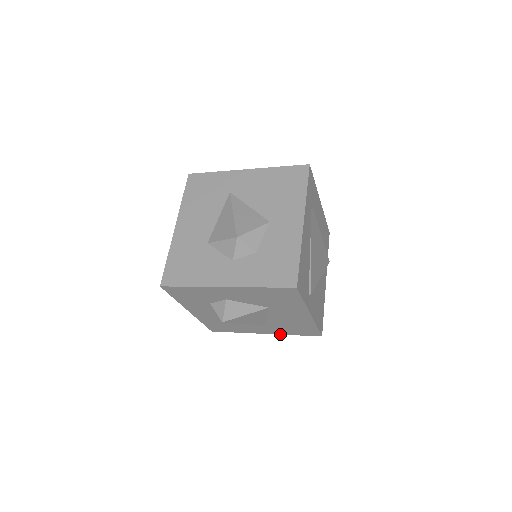
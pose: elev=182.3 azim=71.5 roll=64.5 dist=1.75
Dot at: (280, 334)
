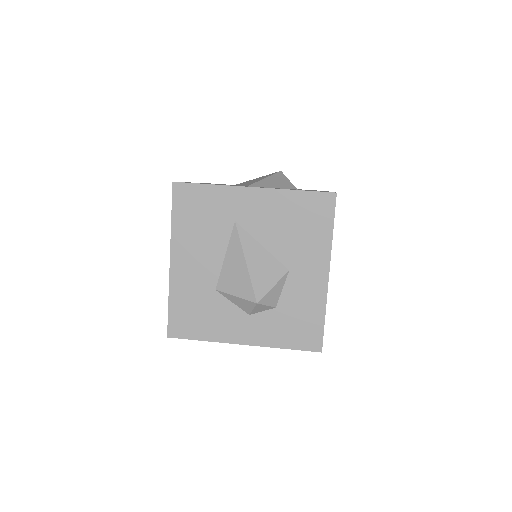
Dot at: occluded
